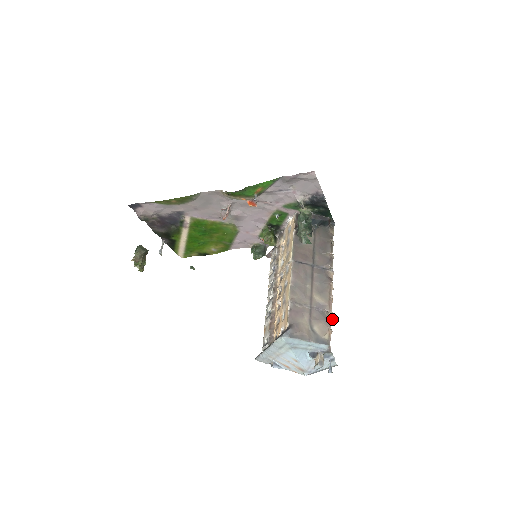
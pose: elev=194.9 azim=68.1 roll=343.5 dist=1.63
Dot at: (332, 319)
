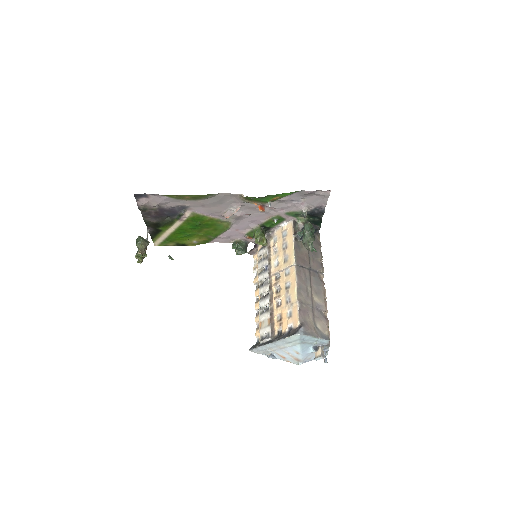
Dot at: occluded
